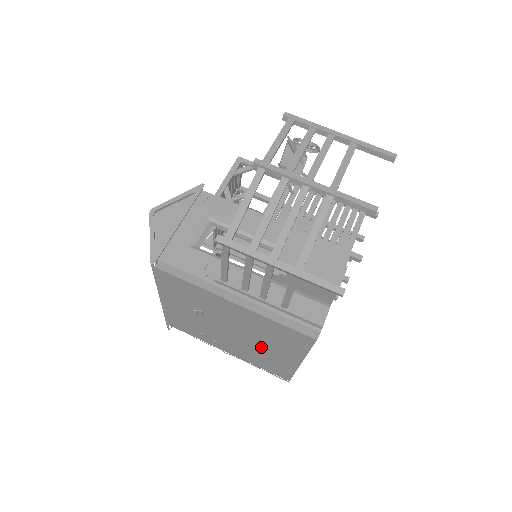
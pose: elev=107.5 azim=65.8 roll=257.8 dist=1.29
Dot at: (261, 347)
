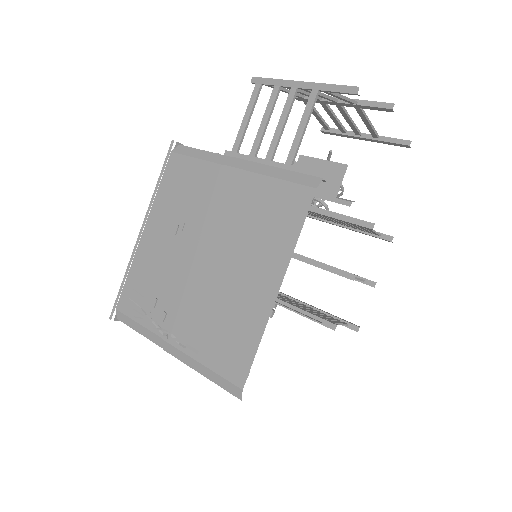
Dot at: (232, 277)
